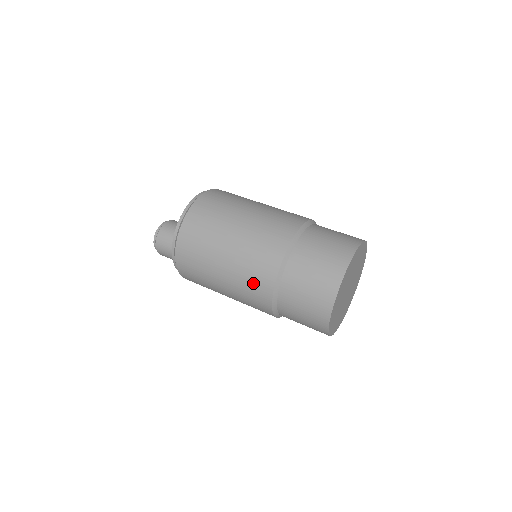
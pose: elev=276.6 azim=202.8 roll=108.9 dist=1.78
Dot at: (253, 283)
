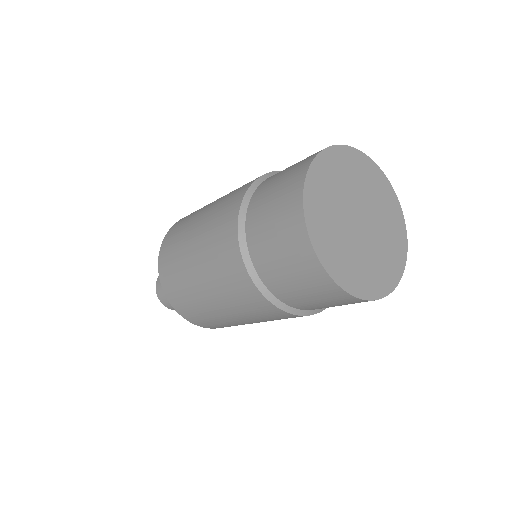
Dot at: (220, 224)
